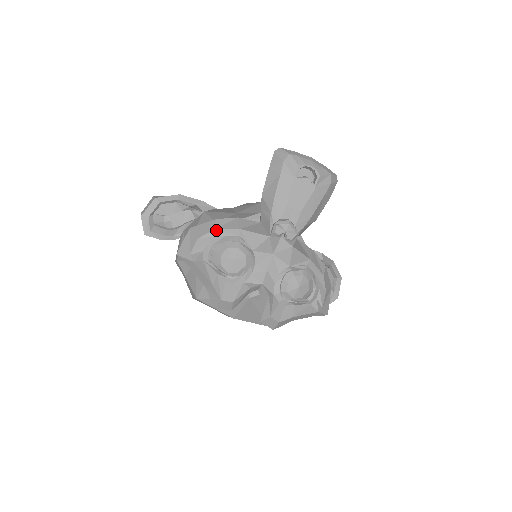
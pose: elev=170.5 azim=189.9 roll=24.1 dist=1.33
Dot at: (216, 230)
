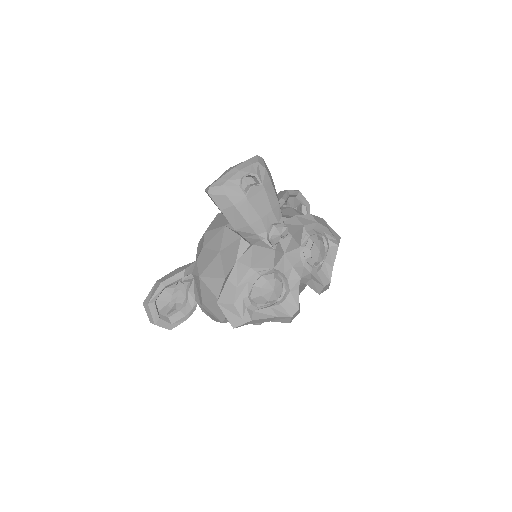
Dot at: (238, 286)
